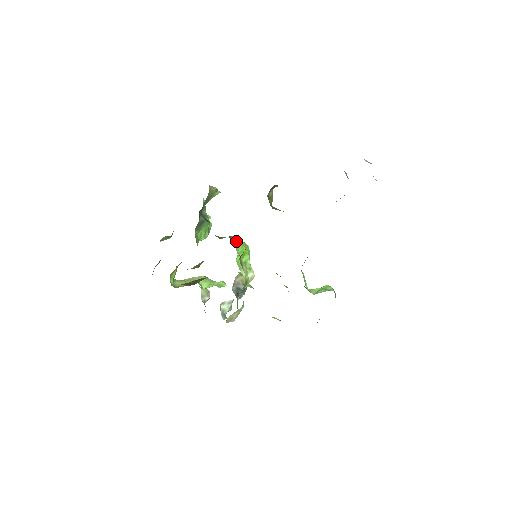
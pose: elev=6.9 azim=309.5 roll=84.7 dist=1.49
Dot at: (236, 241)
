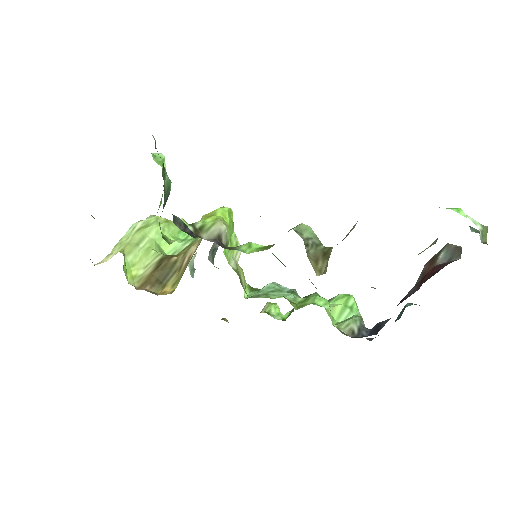
Dot at: (226, 235)
